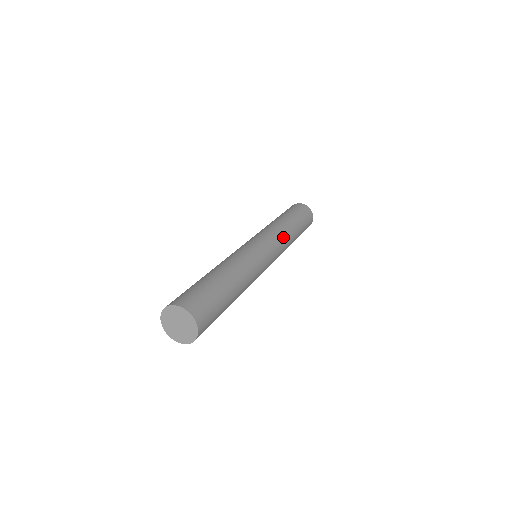
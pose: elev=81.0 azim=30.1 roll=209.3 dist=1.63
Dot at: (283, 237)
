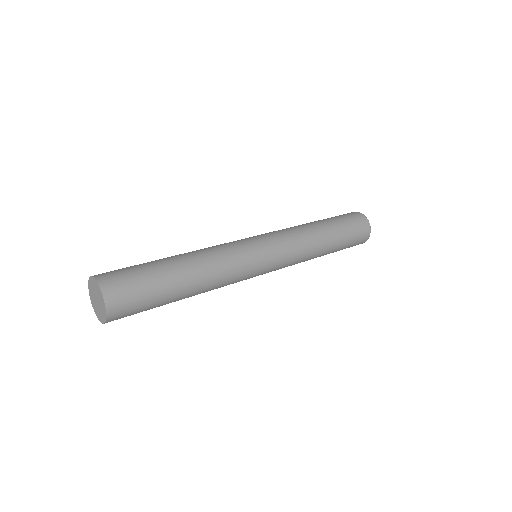
Dot at: (294, 232)
